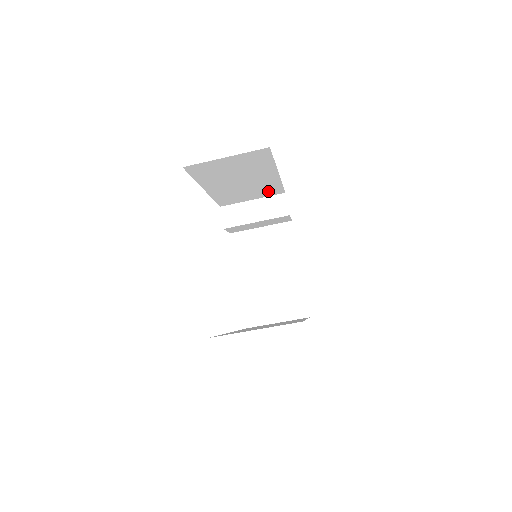
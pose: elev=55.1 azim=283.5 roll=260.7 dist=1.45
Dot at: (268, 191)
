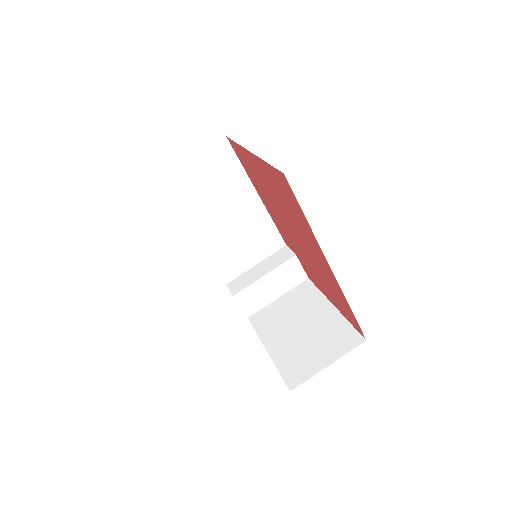
Dot at: (265, 241)
